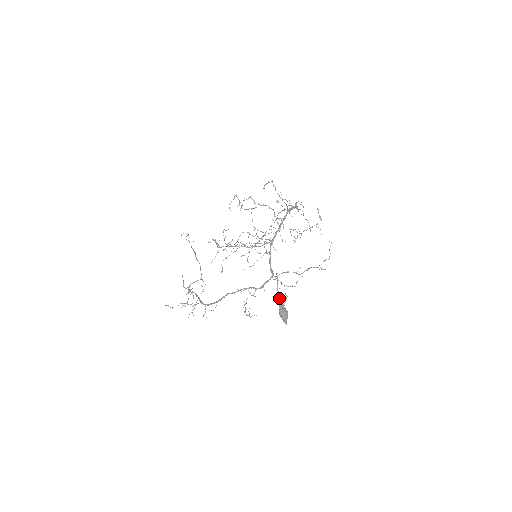
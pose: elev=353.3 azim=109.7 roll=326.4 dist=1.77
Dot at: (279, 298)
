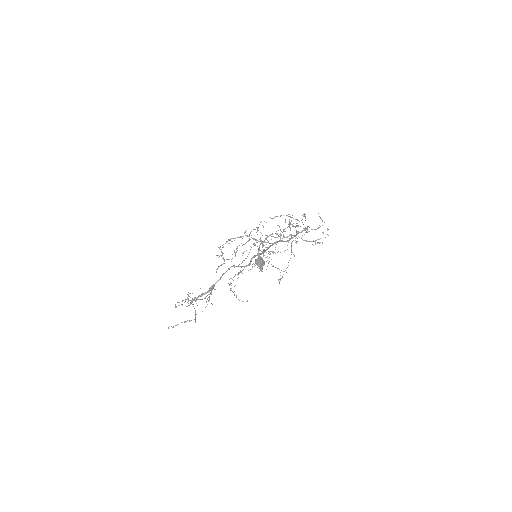
Dot at: (259, 255)
